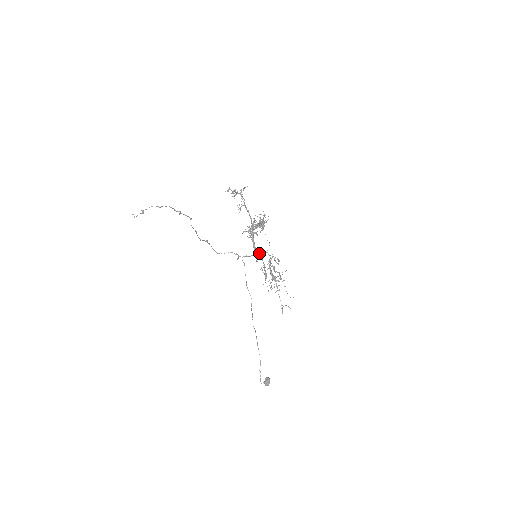
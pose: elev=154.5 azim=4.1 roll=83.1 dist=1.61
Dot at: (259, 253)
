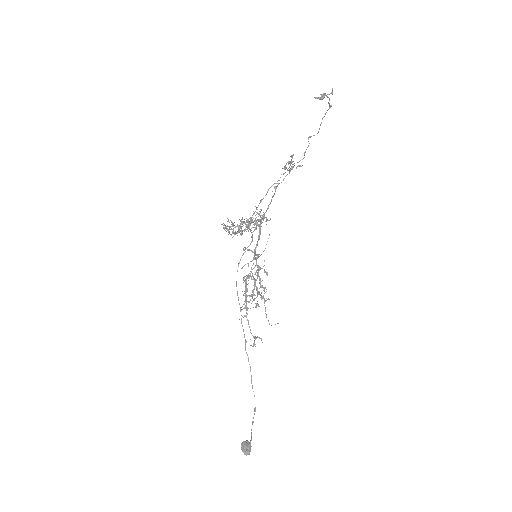
Dot at: (258, 254)
